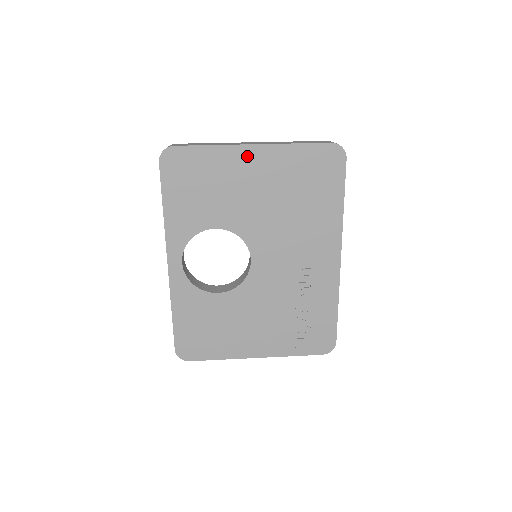
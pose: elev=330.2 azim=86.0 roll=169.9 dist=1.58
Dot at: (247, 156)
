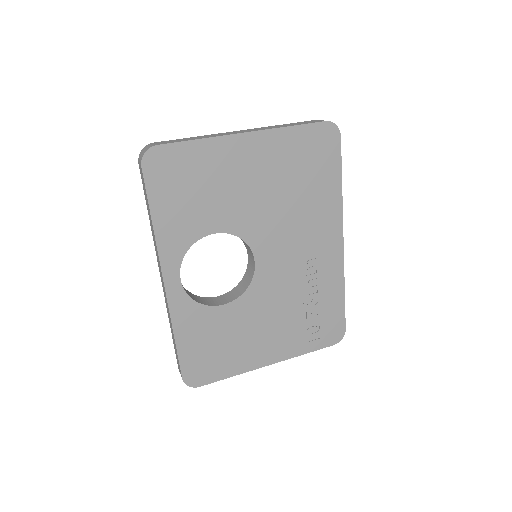
Dot at: (240, 146)
